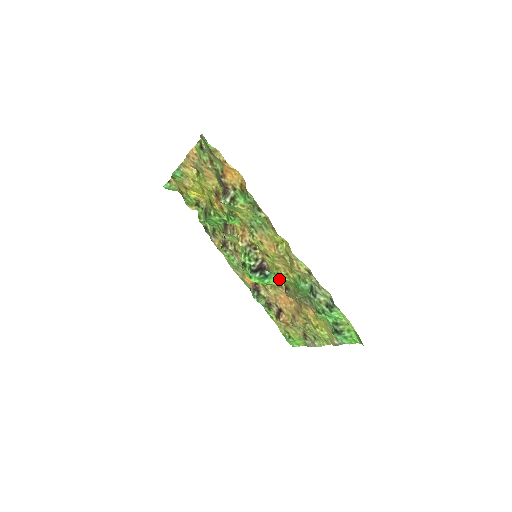
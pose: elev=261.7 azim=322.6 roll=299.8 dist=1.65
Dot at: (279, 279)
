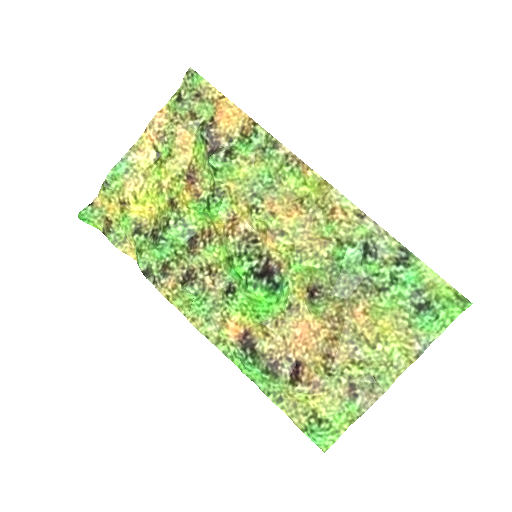
Dot at: (291, 295)
